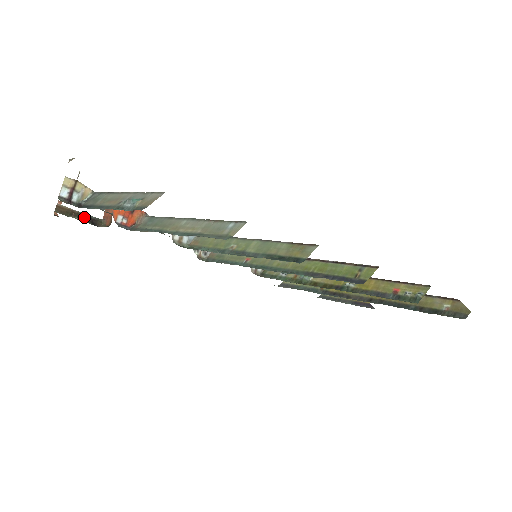
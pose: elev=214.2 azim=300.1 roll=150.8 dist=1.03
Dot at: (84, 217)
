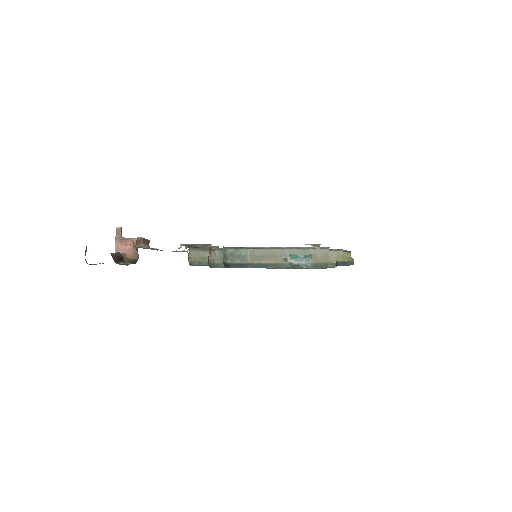
Dot at: (119, 258)
